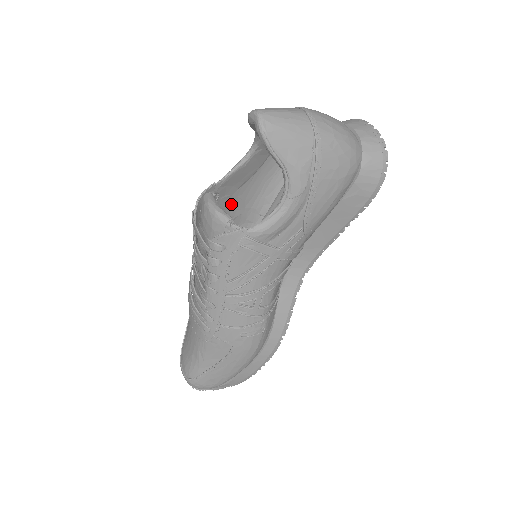
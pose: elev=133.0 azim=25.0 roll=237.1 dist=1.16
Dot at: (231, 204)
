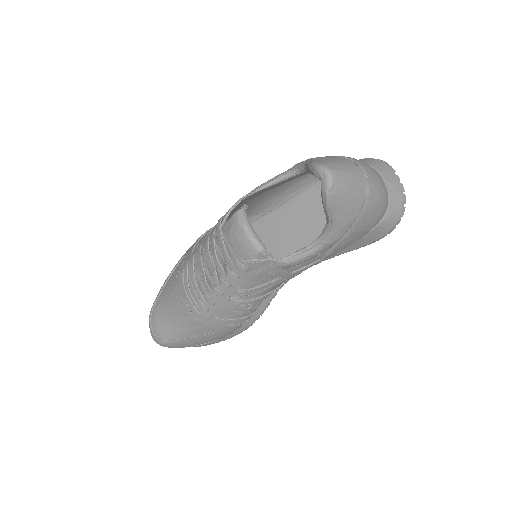
Dot at: occluded
